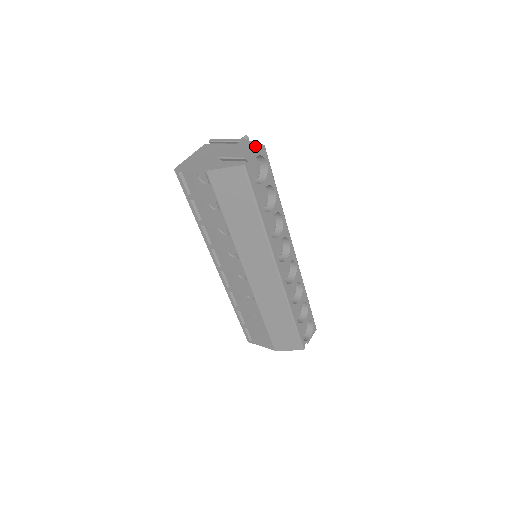
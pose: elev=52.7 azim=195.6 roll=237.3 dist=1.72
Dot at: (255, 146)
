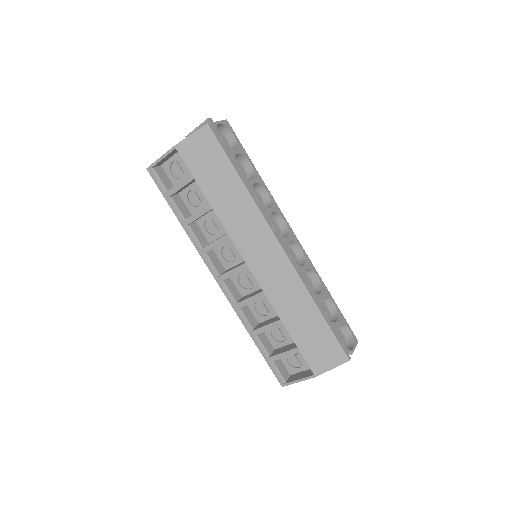
Dot at: occluded
